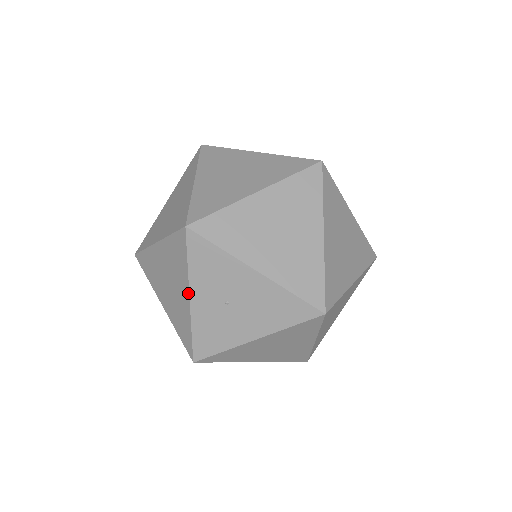
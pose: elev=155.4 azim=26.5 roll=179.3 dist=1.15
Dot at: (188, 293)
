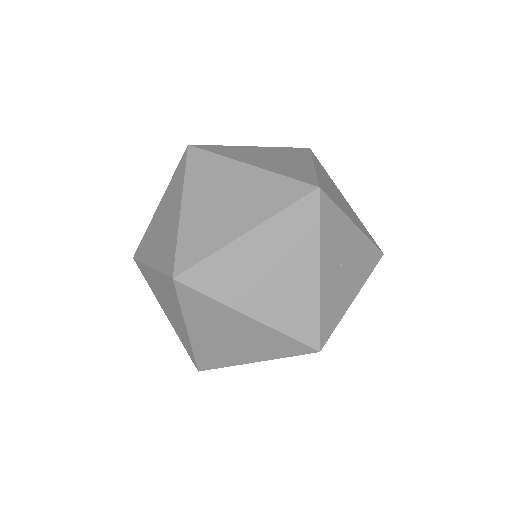
Dot at: (318, 265)
